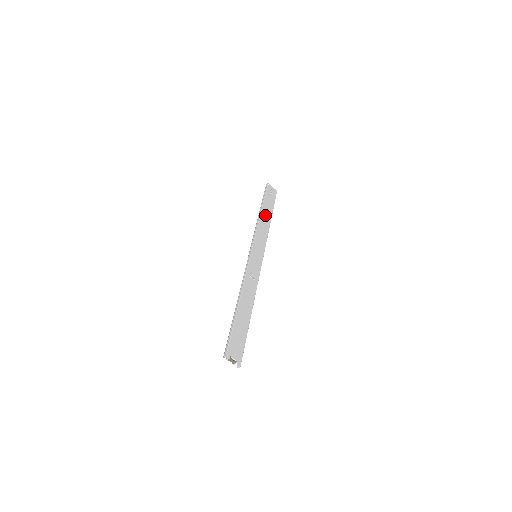
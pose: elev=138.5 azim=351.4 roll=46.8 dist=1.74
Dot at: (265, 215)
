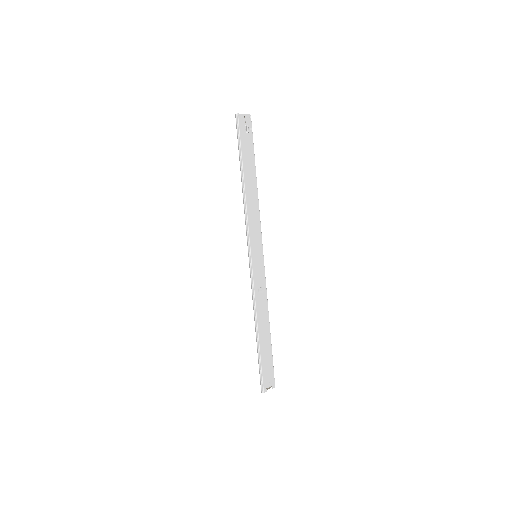
Dot at: (249, 183)
